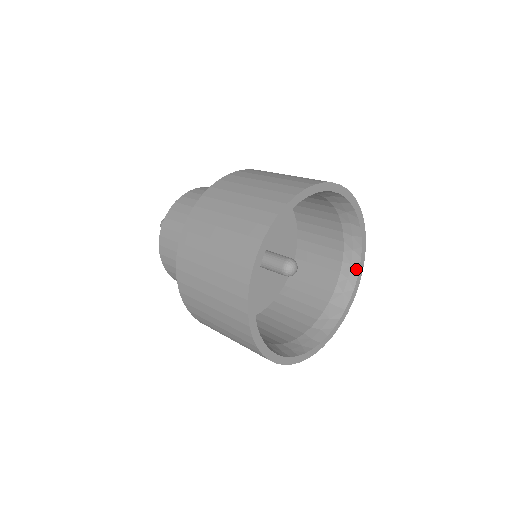
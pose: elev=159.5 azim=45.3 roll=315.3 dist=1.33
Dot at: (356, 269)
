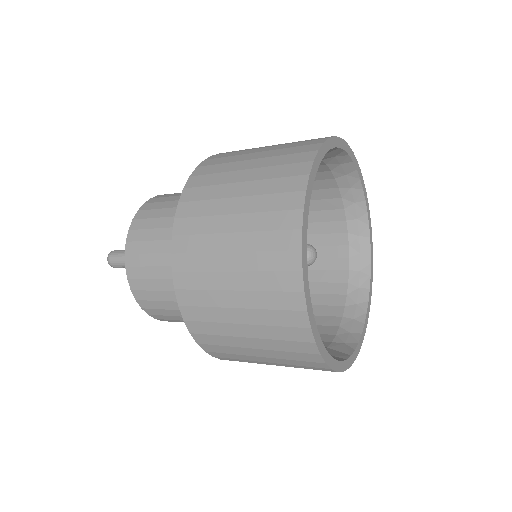
Dot at: (360, 324)
